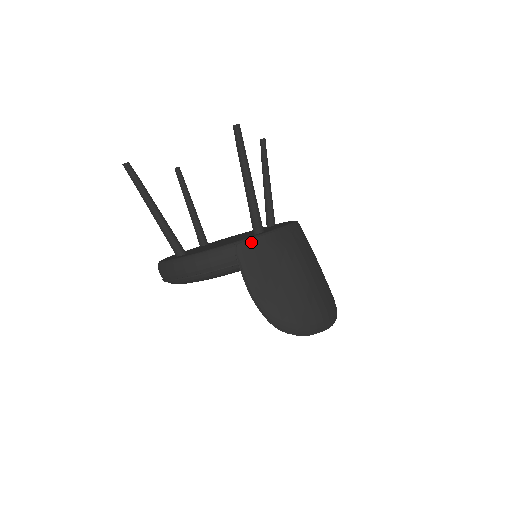
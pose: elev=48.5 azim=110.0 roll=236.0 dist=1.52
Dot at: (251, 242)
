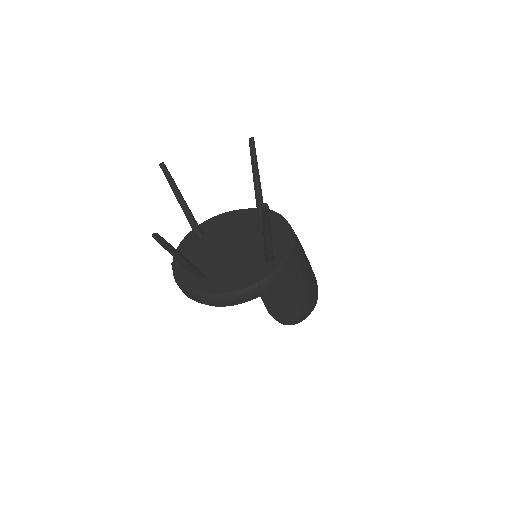
Dot at: (271, 280)
